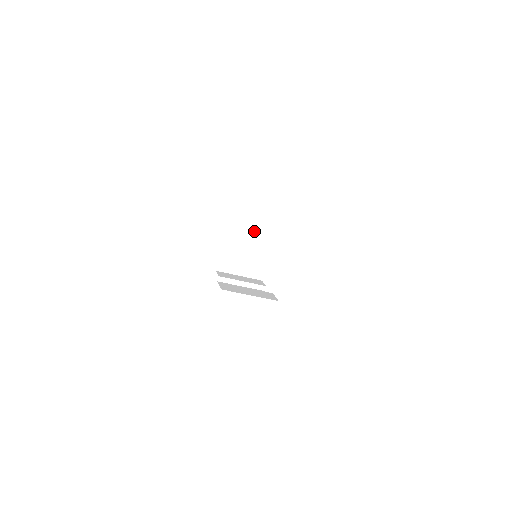
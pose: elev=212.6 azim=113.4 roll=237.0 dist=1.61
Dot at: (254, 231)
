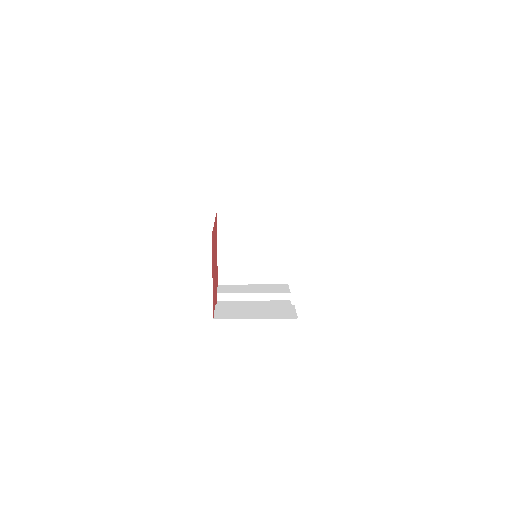
Dot at: (255, 218)
